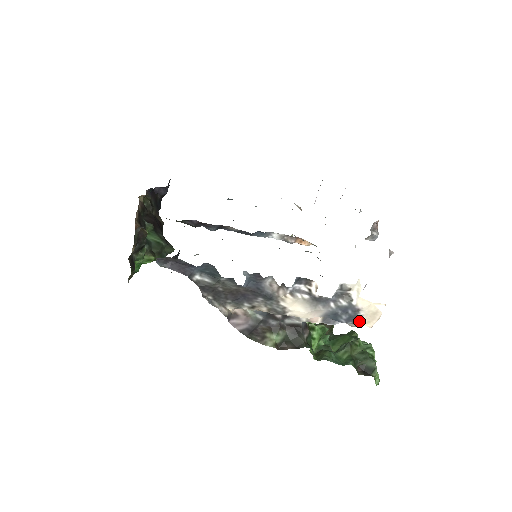
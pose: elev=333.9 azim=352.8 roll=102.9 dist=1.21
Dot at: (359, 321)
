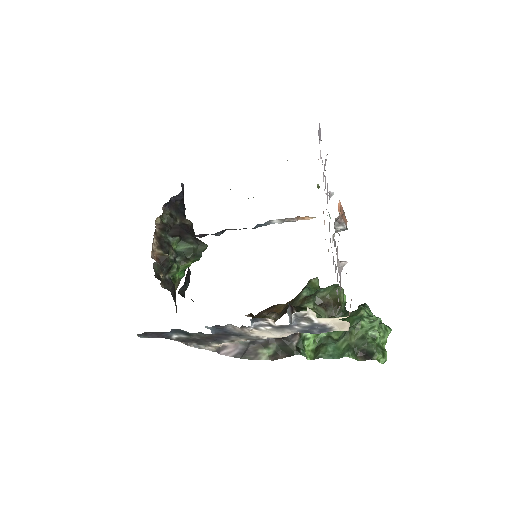
Dot at: (332, 330)
